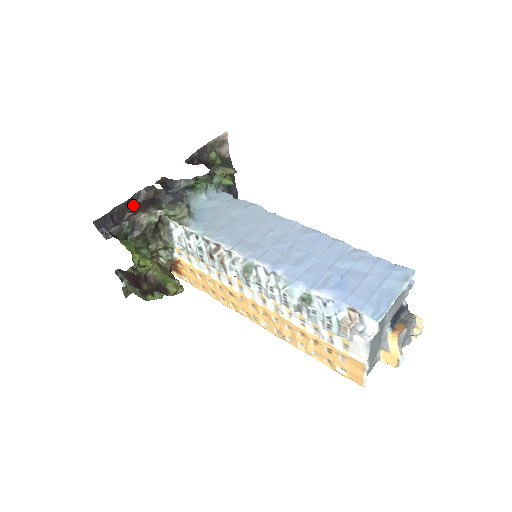
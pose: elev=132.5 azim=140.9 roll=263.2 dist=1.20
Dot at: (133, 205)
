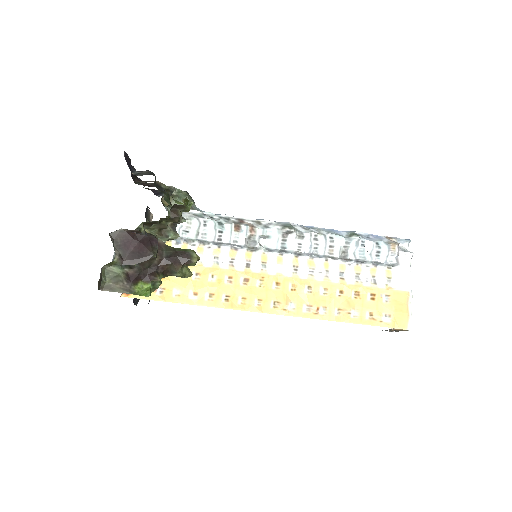
Dot at: occluded
